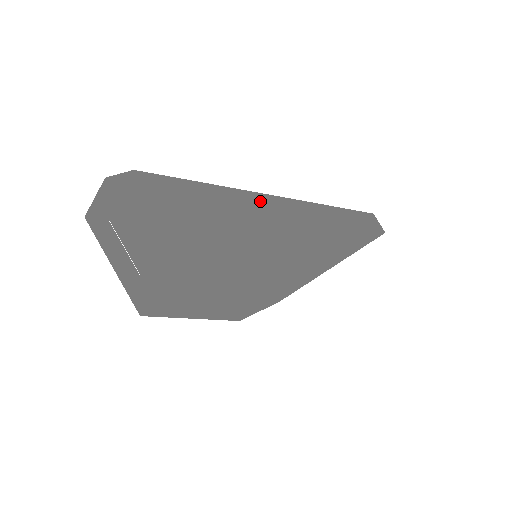
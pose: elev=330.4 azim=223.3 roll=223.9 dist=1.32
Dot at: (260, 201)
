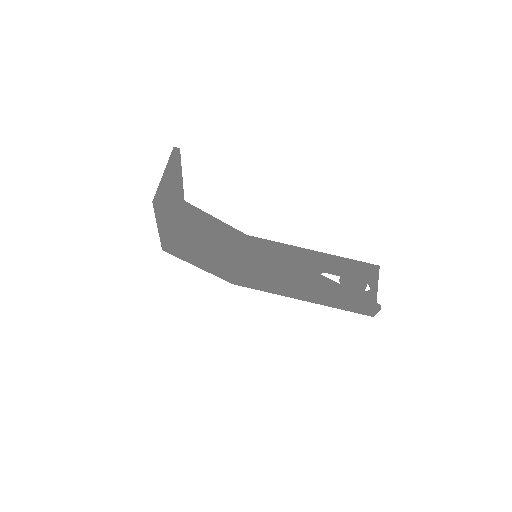
Dot at: (273, 260)
